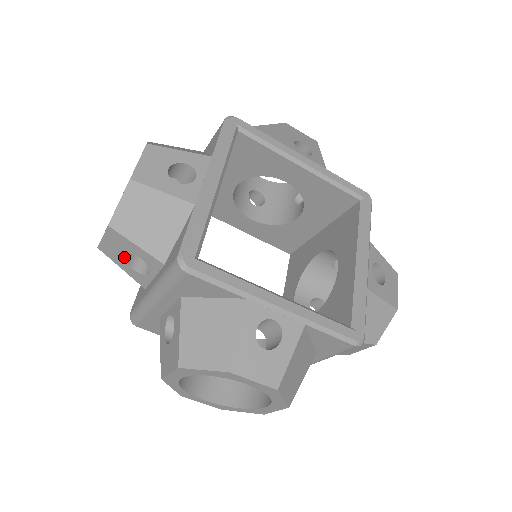
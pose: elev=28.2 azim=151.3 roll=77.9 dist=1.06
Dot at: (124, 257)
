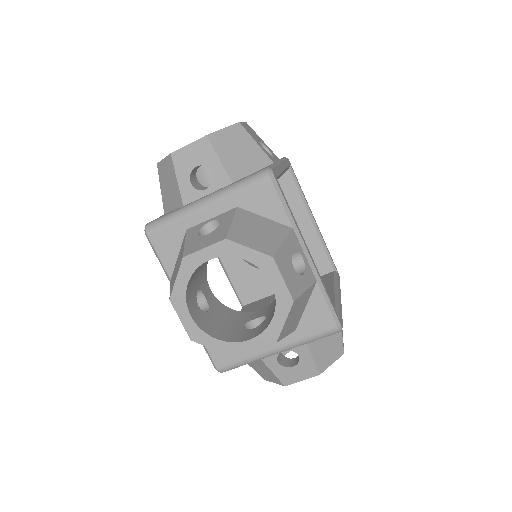
Dot at: (193, 168)
